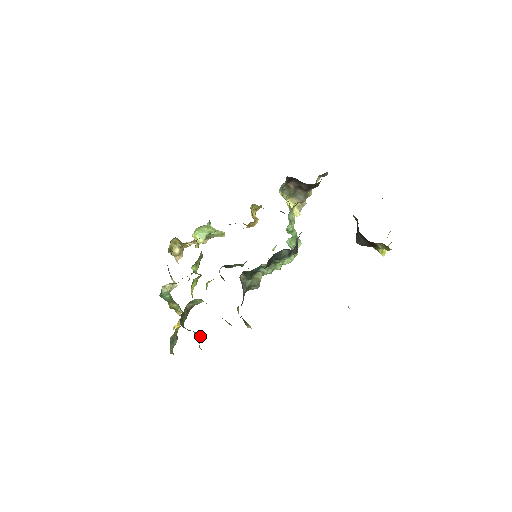
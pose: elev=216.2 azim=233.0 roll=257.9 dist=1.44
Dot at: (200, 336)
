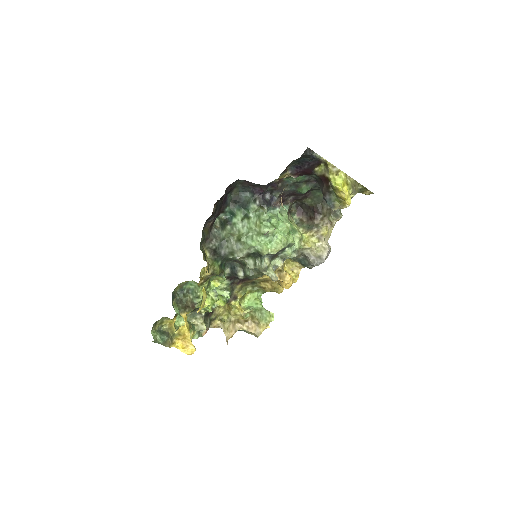
Dot at: (182, 318)
